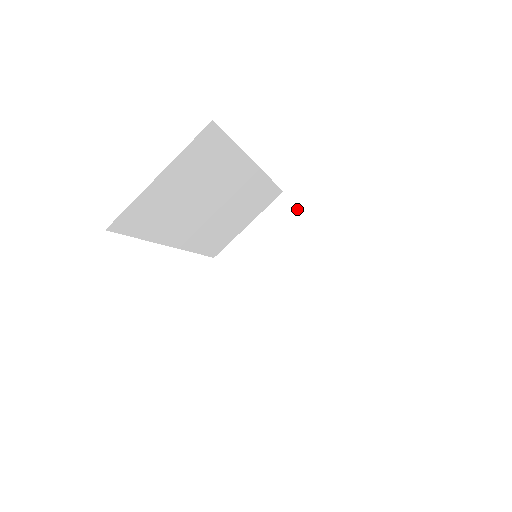
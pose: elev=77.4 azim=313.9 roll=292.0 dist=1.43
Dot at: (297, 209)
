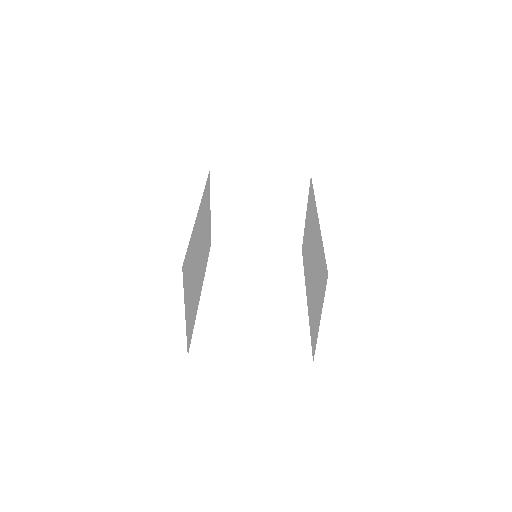
Dot at: (231, 172)
